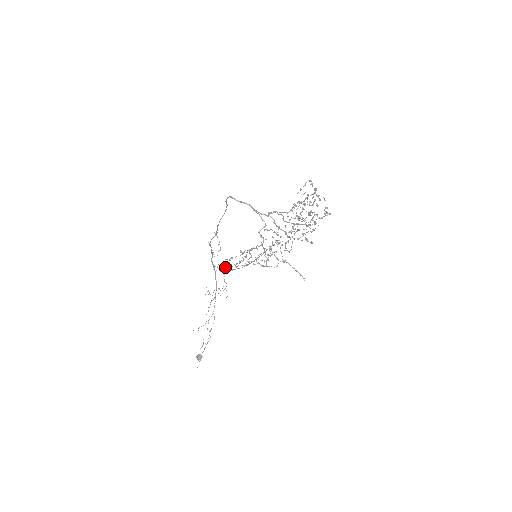
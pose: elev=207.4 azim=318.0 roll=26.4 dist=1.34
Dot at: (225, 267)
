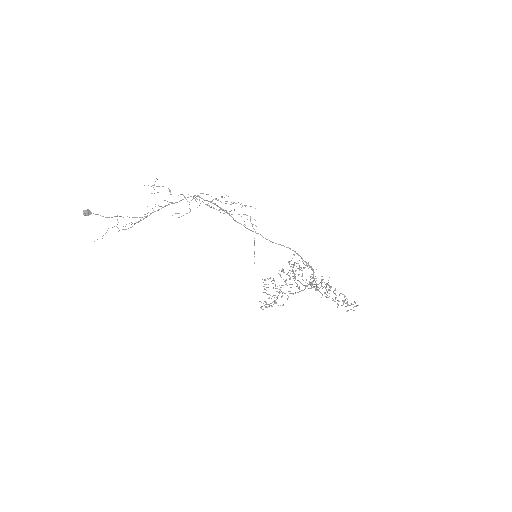
Dot at: (206, 204)
